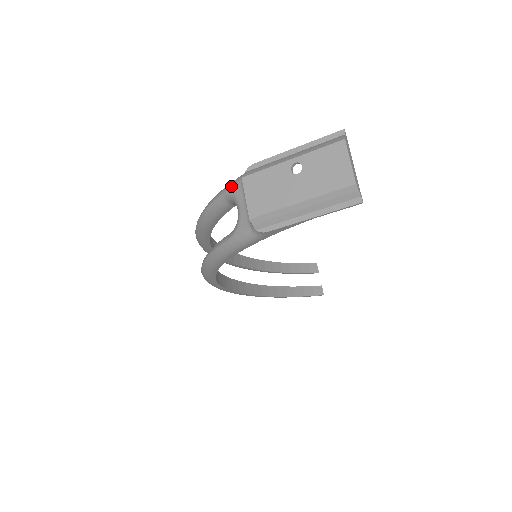
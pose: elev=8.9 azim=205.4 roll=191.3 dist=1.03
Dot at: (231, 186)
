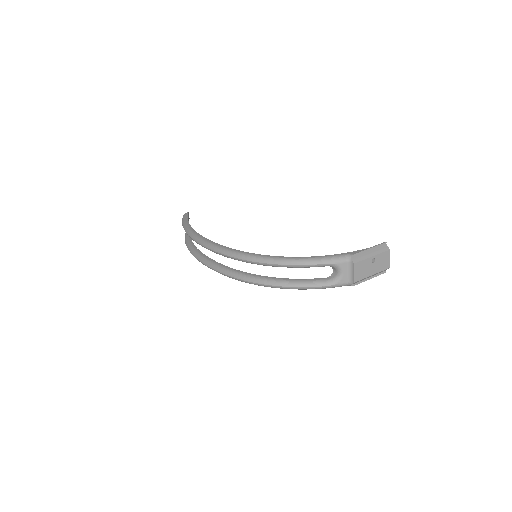
Dot at: (339, 262)
